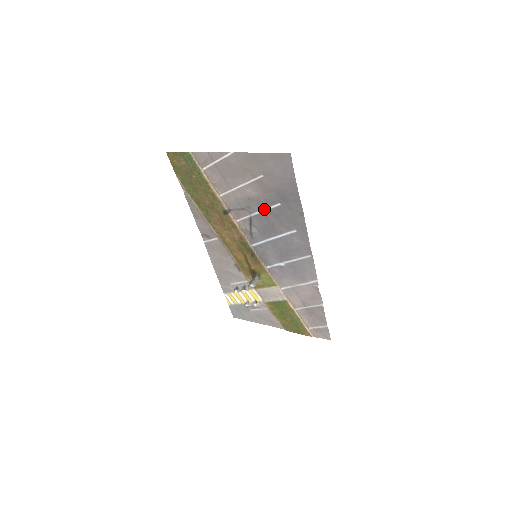
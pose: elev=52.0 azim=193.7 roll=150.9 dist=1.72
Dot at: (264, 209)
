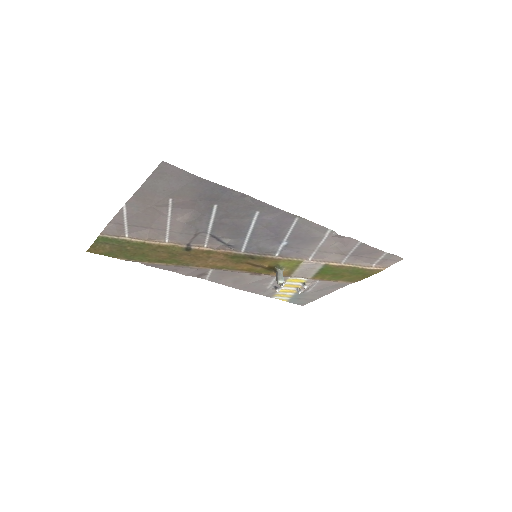
Dot at: (210, 220)
